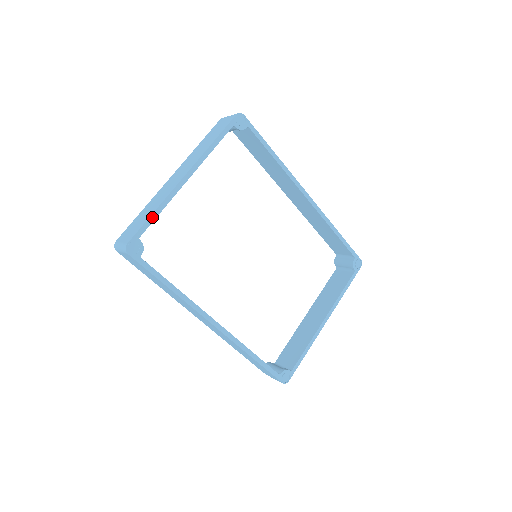
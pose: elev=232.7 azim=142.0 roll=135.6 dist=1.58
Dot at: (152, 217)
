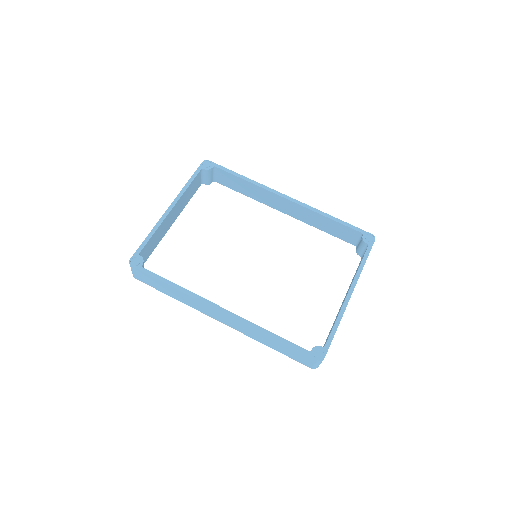
Dot at: (147, 239)
